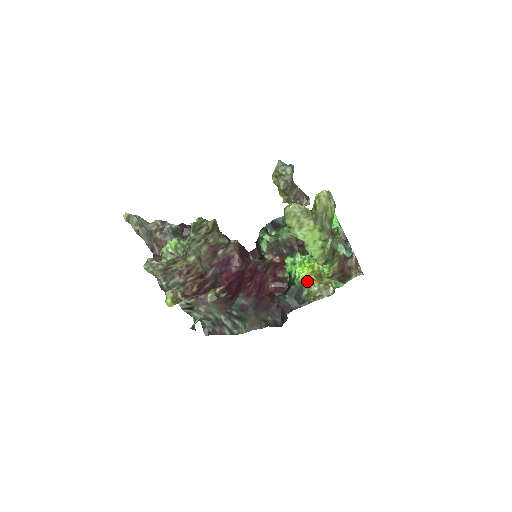
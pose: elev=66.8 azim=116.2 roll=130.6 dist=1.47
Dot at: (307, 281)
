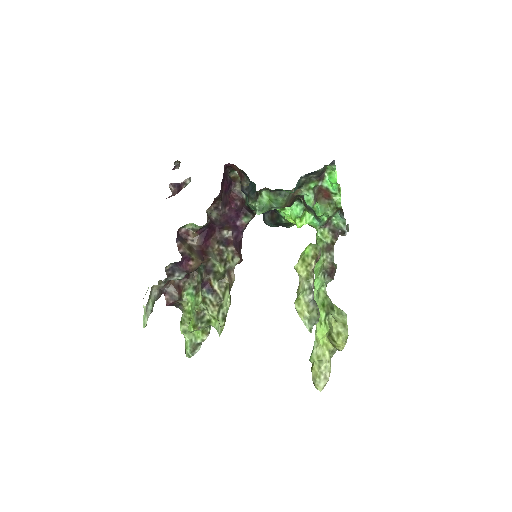
Dot at: occluded
